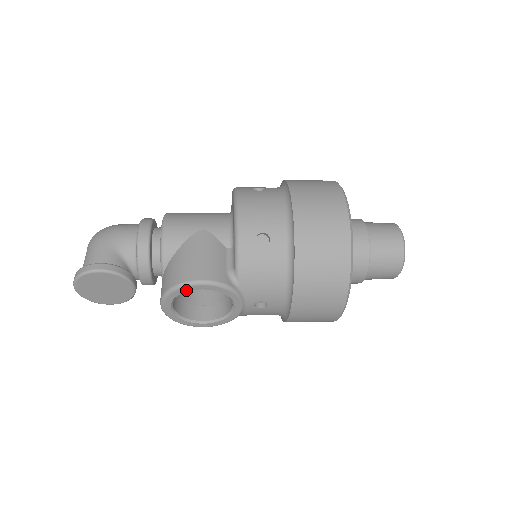
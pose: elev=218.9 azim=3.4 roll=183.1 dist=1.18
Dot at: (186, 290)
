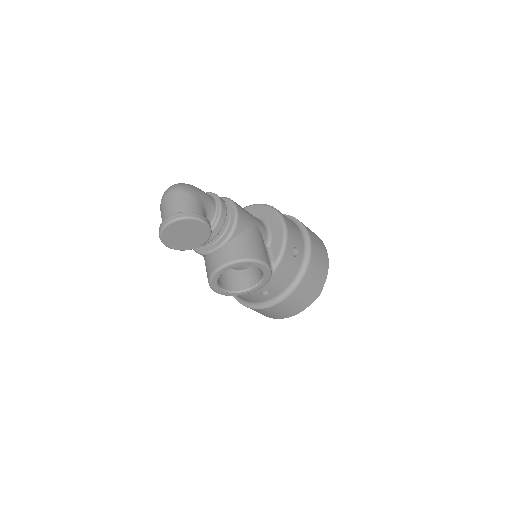
Dot at: (252, 265)
